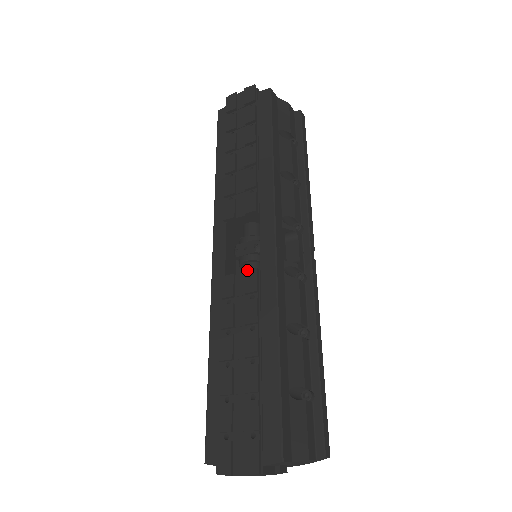
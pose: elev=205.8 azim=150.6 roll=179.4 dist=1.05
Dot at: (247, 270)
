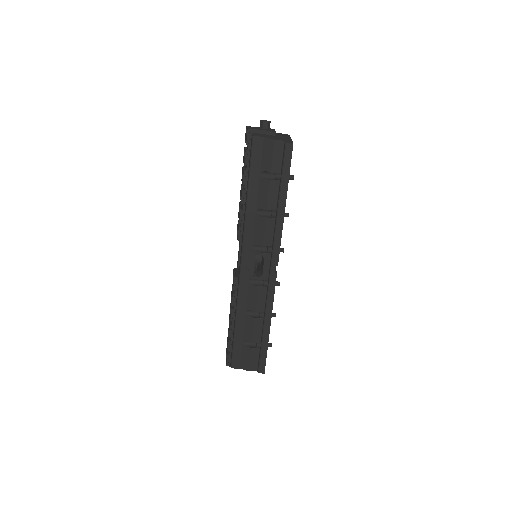
Dot at: (234, 274)
